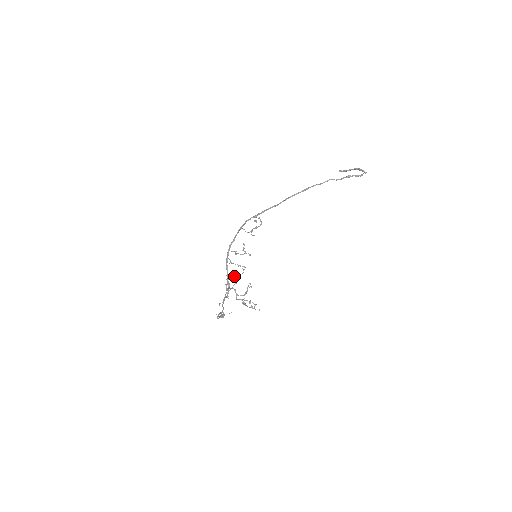
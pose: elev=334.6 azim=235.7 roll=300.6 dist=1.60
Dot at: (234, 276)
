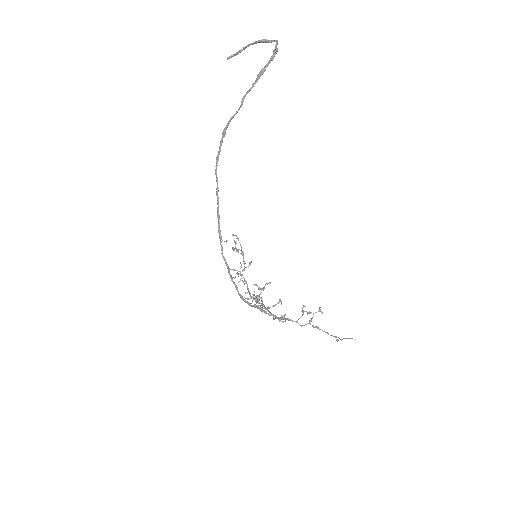
Dot at: (280, 318)
